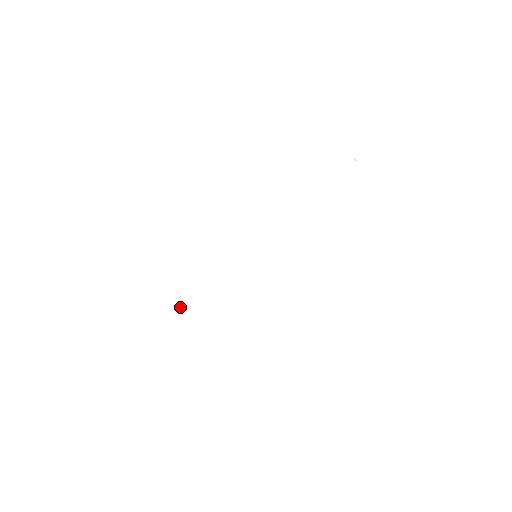
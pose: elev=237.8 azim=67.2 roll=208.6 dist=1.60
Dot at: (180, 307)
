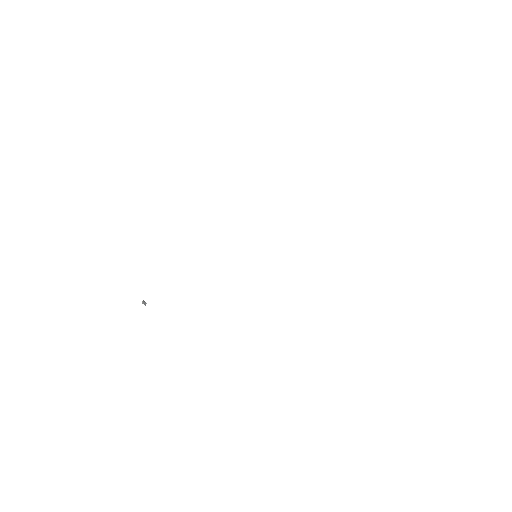
Dot at: occluded
